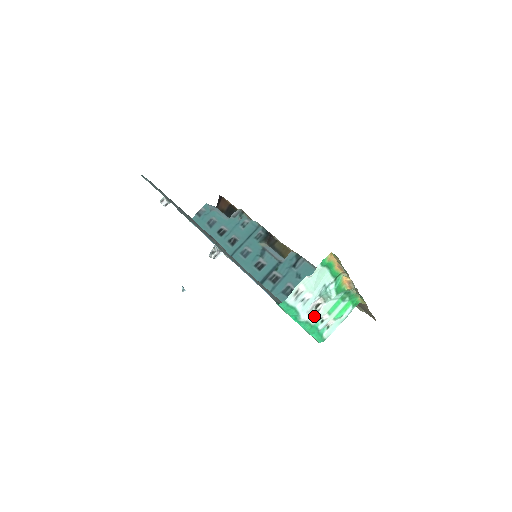
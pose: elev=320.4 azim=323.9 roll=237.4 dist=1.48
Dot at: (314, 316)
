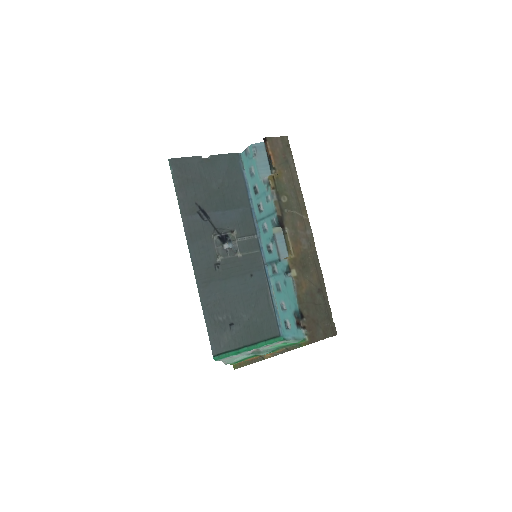
Dot at: occluded
